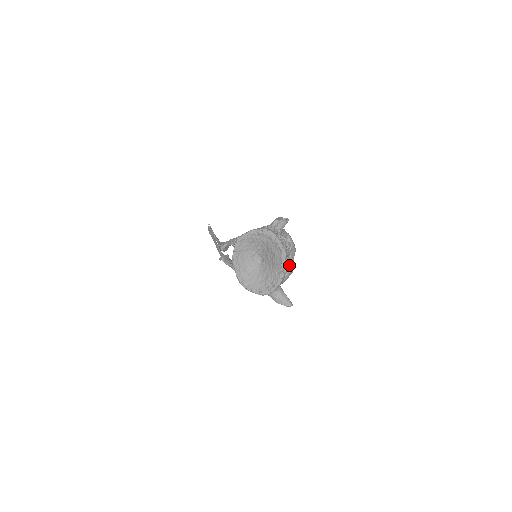
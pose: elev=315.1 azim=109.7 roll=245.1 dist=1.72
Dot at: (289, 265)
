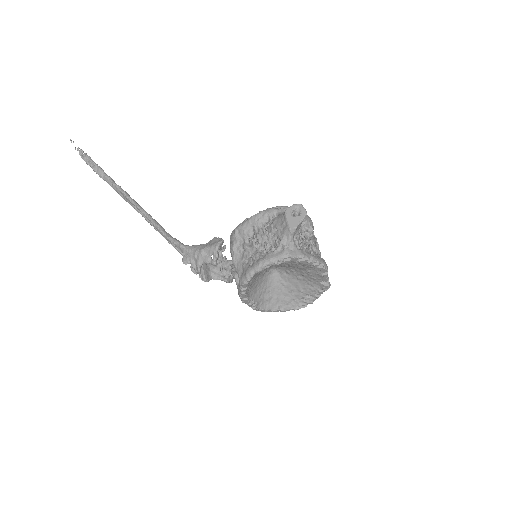
Dot at: occluded
